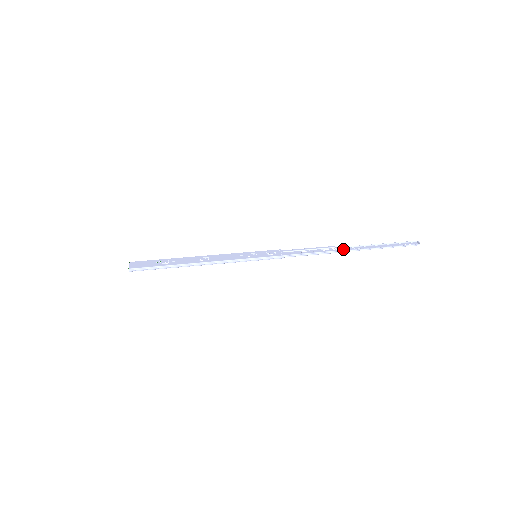
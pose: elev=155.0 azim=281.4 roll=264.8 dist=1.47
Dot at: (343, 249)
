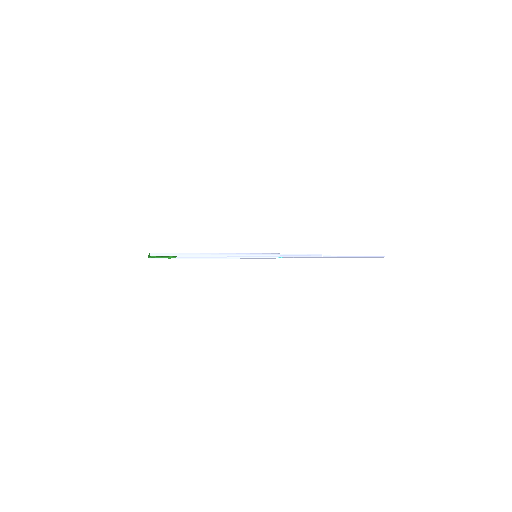
Dot at: (326, 257)
